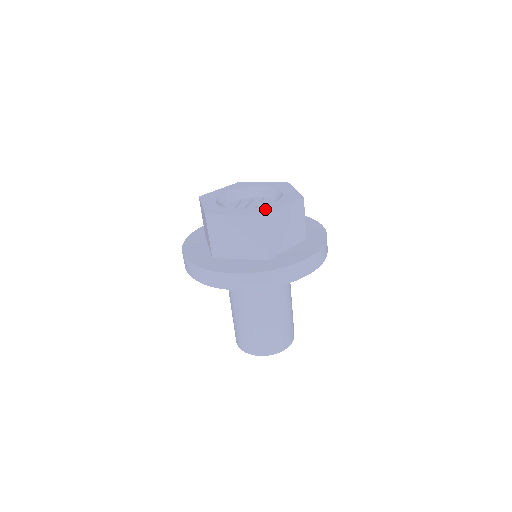
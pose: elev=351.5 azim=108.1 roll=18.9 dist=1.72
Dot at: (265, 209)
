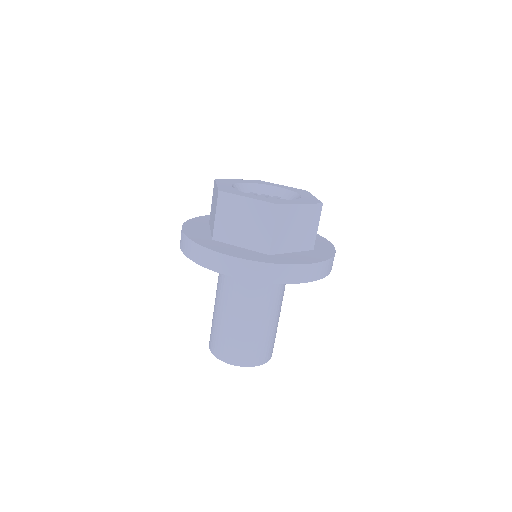
Dot at: (282, 201)
